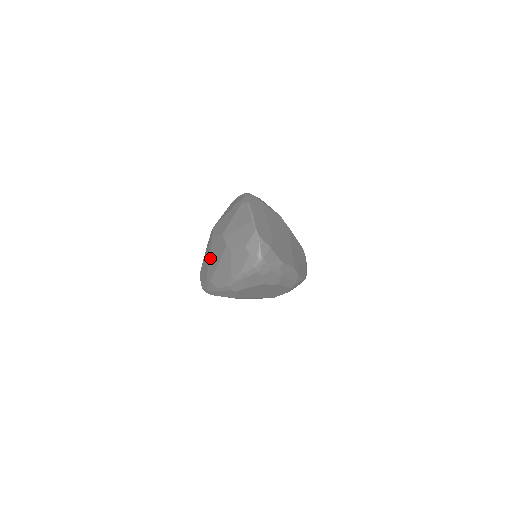
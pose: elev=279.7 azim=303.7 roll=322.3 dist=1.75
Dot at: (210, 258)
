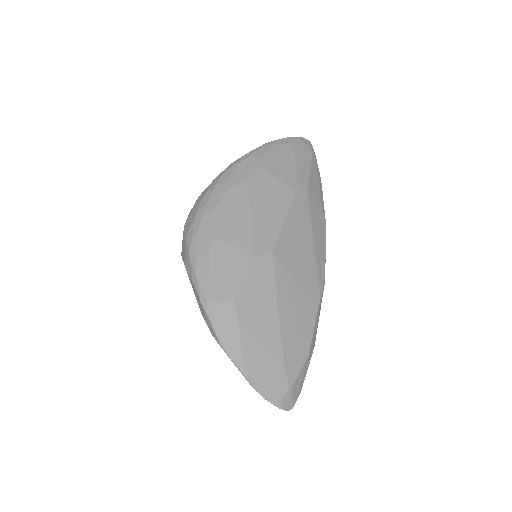
Dot at: occluded
